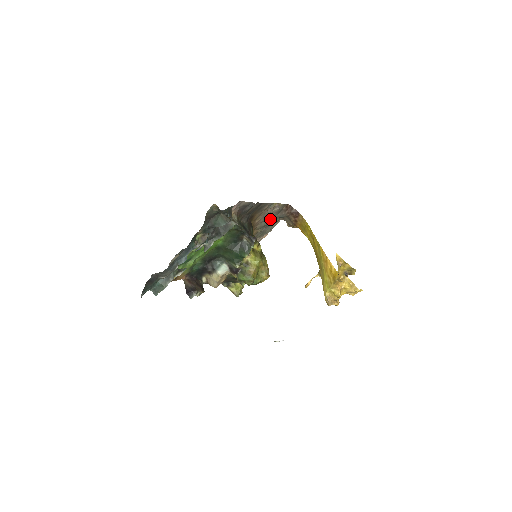
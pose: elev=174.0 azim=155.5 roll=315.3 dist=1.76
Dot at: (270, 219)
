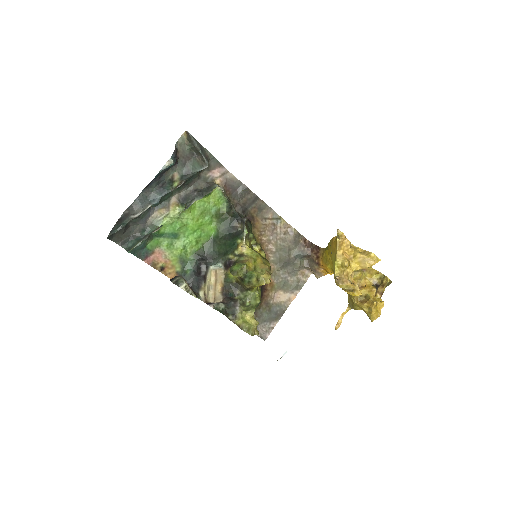
Dot at: (286, 252)
